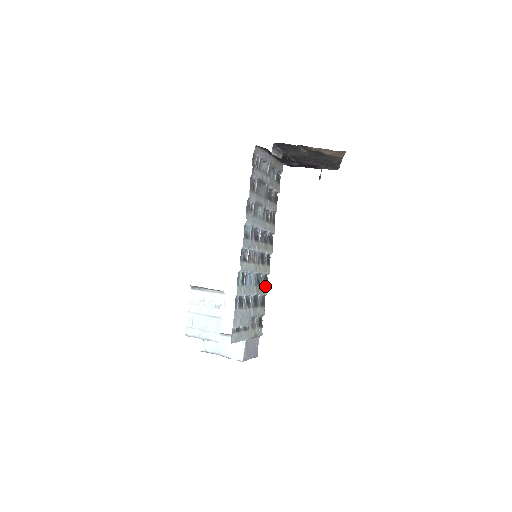
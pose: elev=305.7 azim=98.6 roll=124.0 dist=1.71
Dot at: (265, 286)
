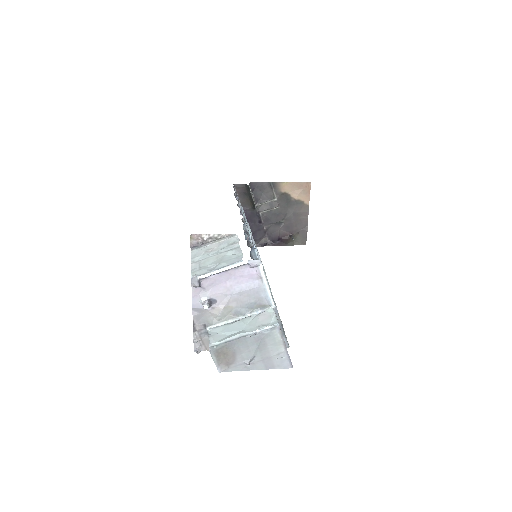
Dot at: occluded
